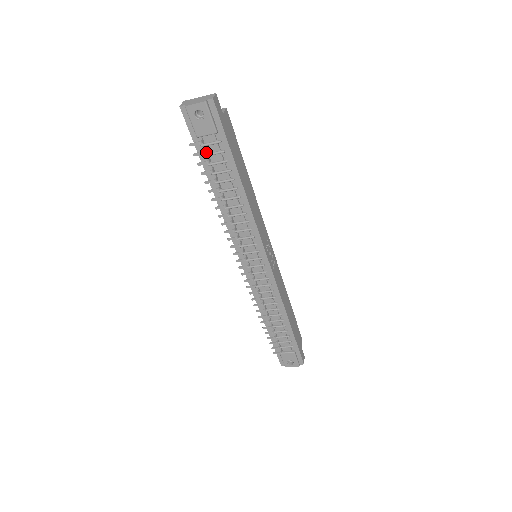
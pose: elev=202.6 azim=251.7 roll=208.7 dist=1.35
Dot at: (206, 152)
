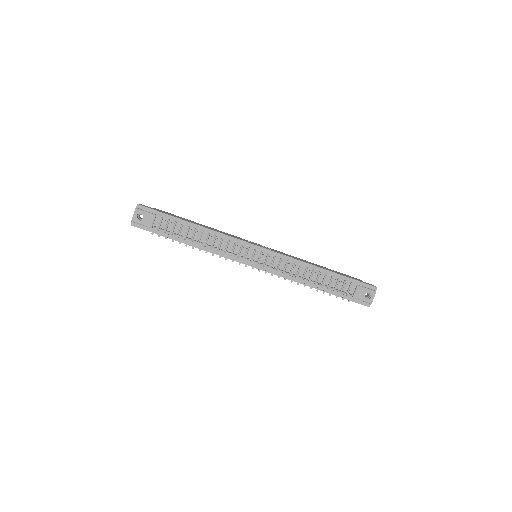
Dot at: (163, 229)
